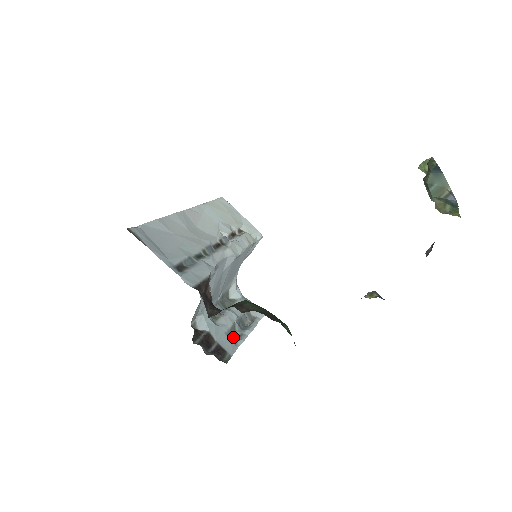
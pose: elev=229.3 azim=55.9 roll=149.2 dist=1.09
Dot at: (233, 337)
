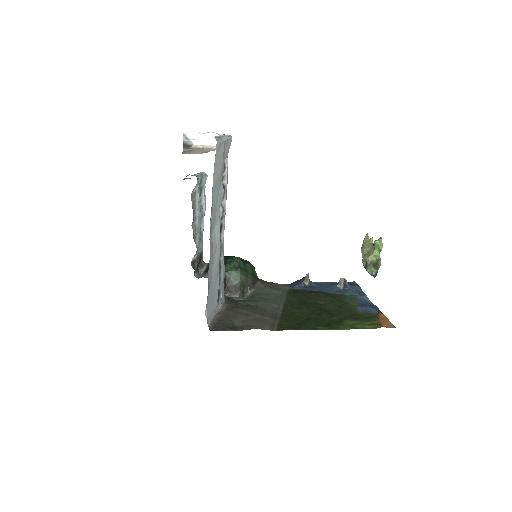
Dot at: occluded
